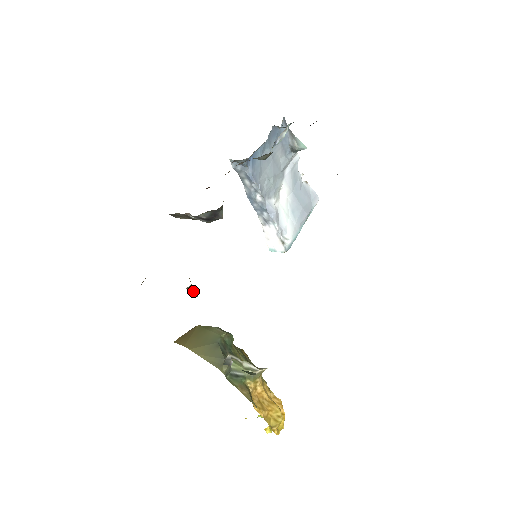
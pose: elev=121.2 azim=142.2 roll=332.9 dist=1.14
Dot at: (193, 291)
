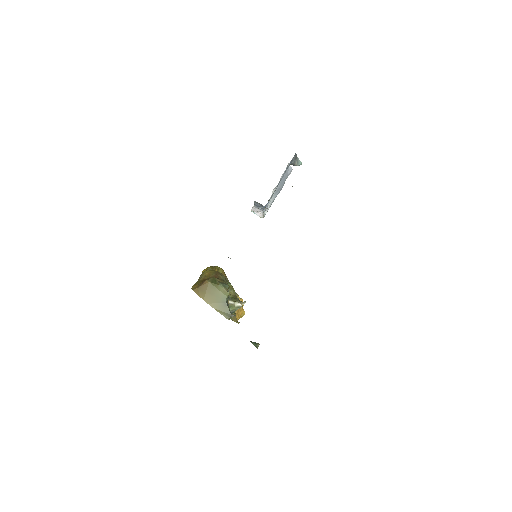
Dot at: occluded
